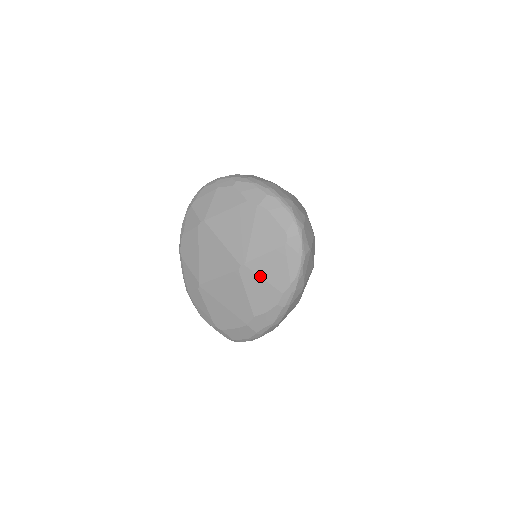
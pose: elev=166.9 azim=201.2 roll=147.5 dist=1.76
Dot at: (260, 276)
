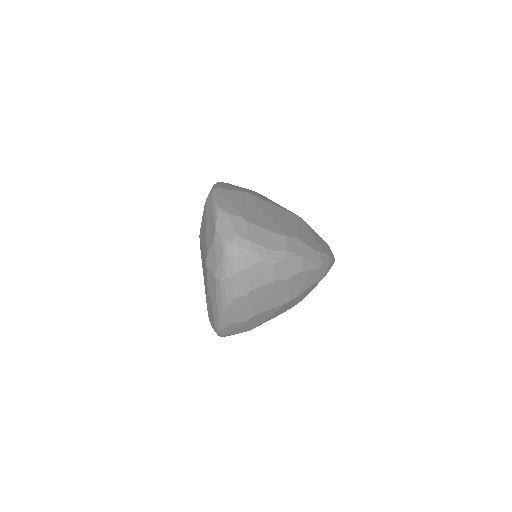
Dot at: (310, 232)
